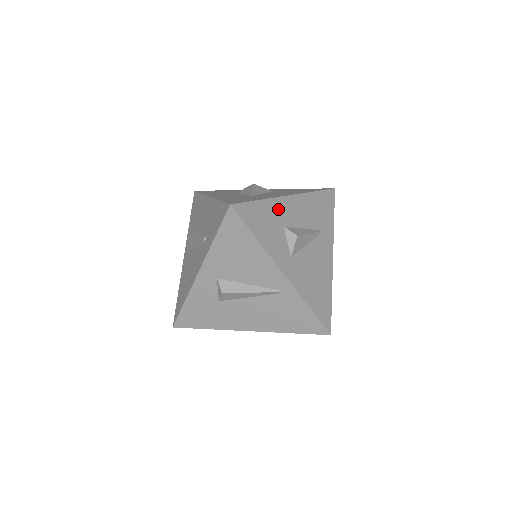
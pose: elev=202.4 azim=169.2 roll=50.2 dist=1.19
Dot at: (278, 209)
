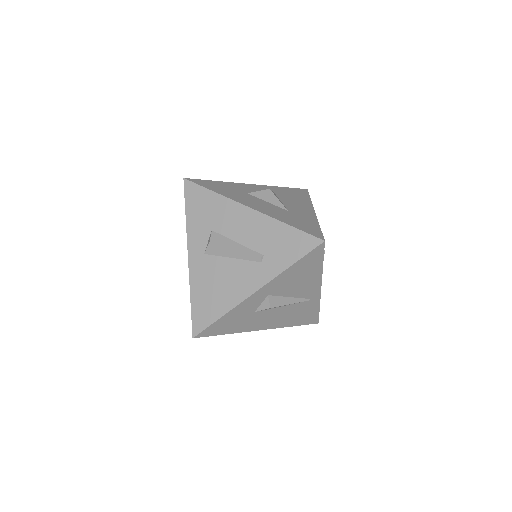
Dot at: occluded
